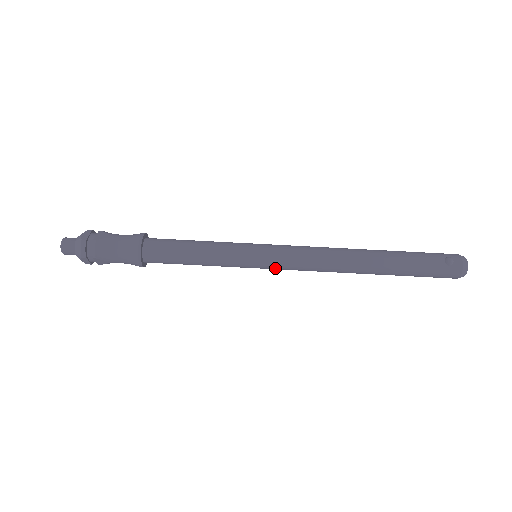
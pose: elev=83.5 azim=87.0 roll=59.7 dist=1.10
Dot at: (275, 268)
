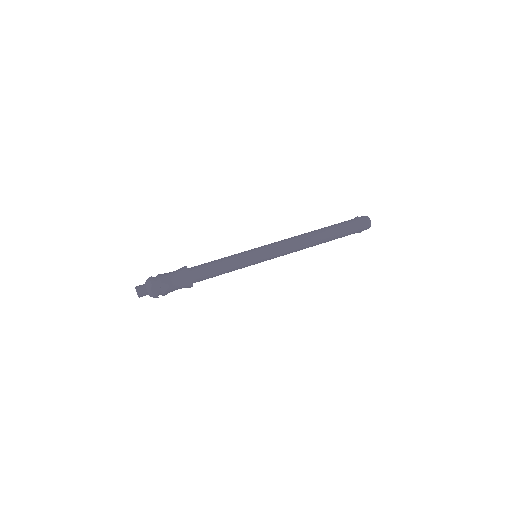
Dot at: (270, 254)
